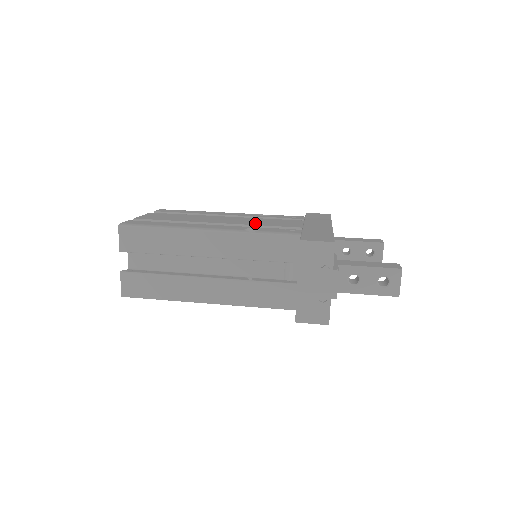
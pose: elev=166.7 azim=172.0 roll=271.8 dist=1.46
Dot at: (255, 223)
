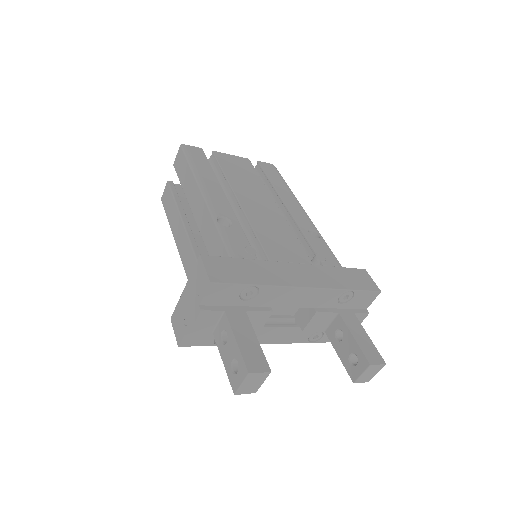
Dot at: (260, 224)
